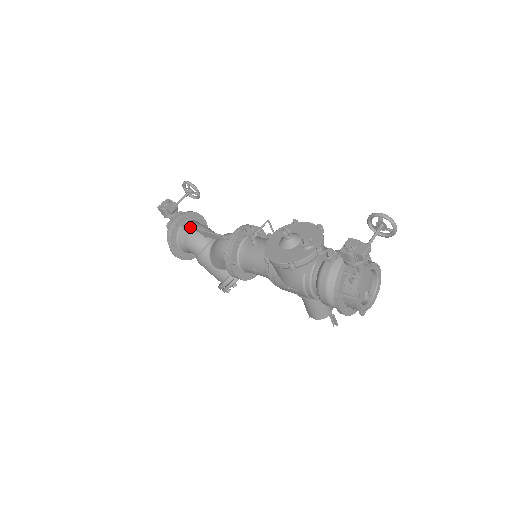
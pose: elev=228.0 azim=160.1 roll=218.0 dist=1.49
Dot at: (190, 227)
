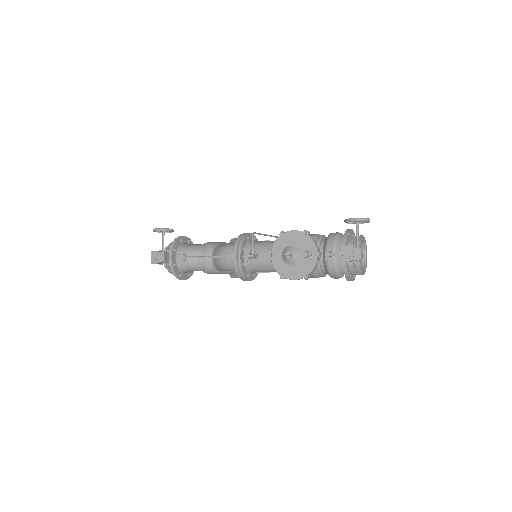
Dot at: (185, 258)
